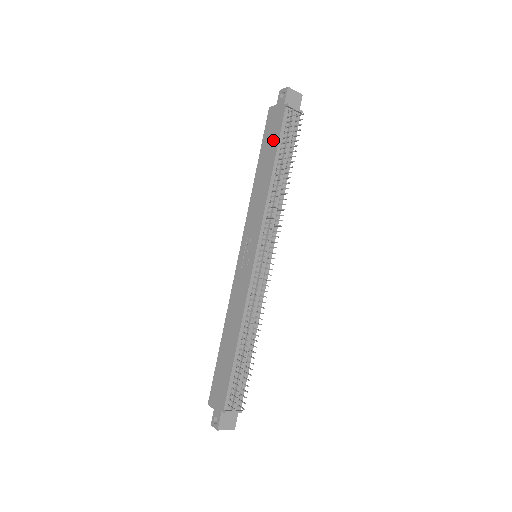
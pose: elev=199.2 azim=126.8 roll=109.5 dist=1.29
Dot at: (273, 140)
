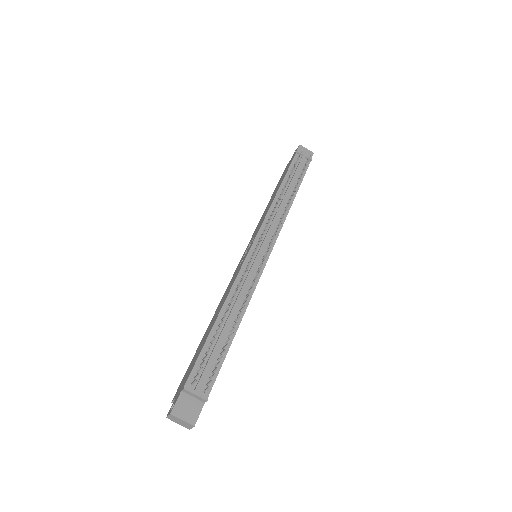
Dot at: (284, 175)
